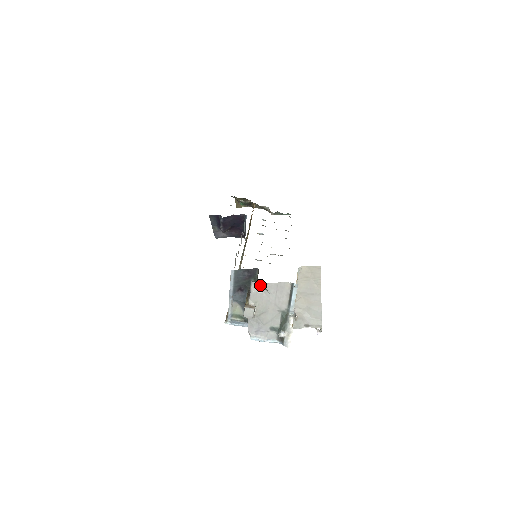
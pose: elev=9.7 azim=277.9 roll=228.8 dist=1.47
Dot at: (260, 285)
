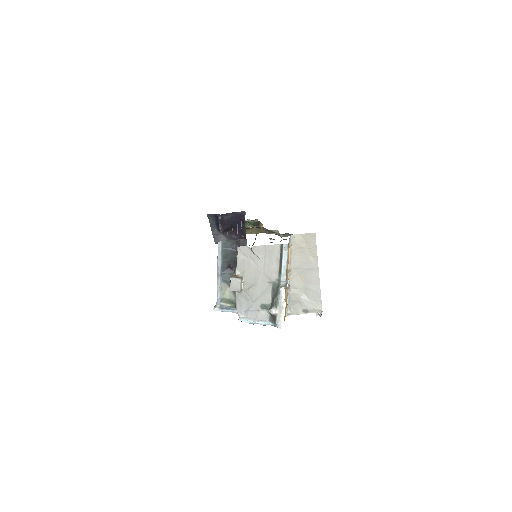
Dot at: (247, 250)
